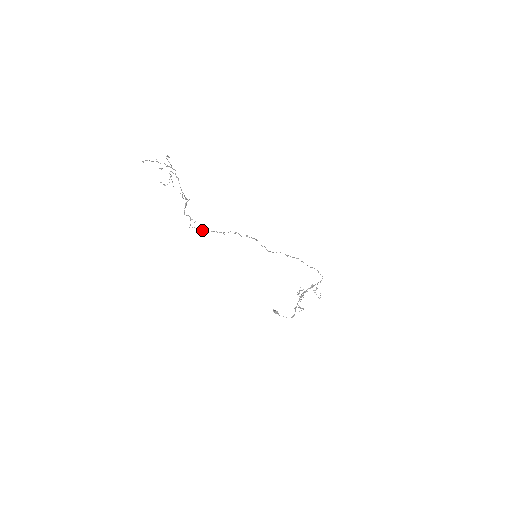
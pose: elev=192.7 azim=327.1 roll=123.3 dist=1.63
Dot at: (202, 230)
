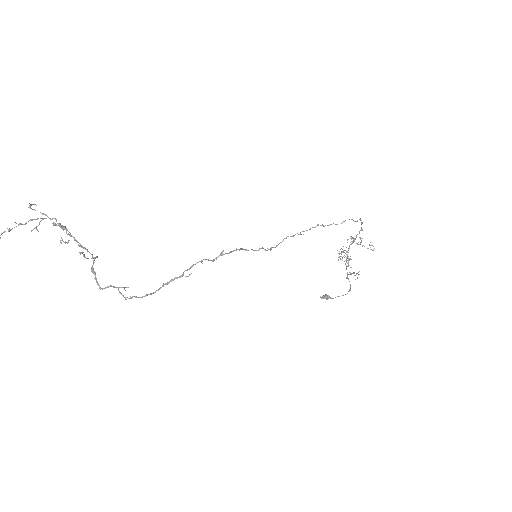
Dot at: (146, 294)
